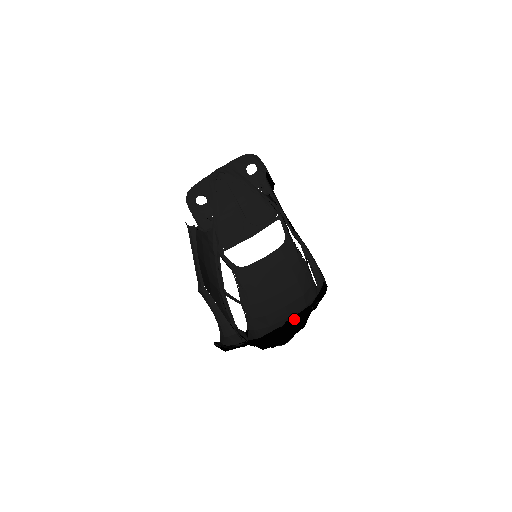
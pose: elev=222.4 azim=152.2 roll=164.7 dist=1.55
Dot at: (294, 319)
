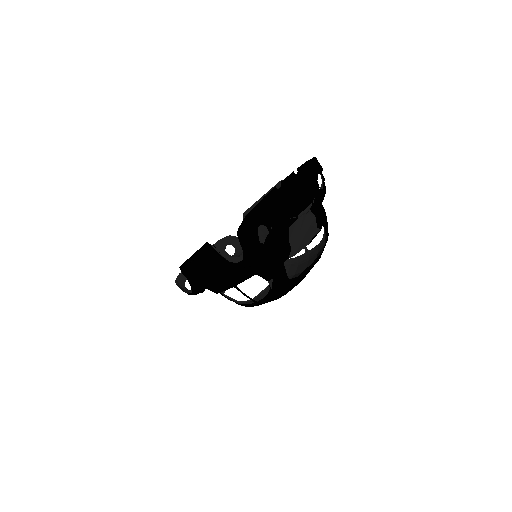
Dot at: (304, 173)
